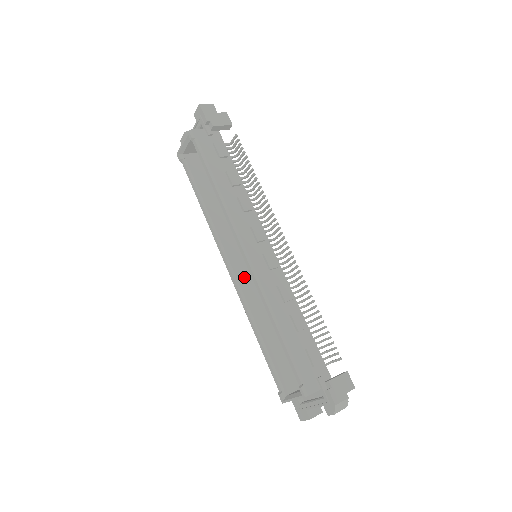
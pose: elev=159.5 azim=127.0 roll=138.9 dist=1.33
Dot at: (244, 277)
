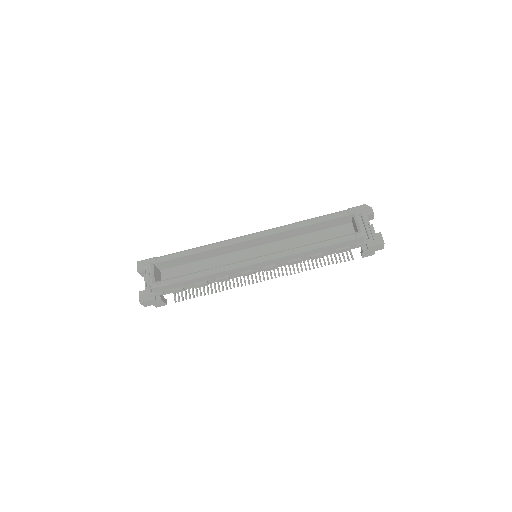
Dot at: occluded
